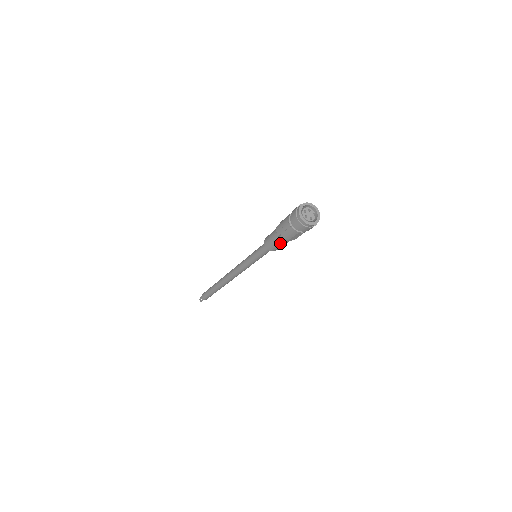
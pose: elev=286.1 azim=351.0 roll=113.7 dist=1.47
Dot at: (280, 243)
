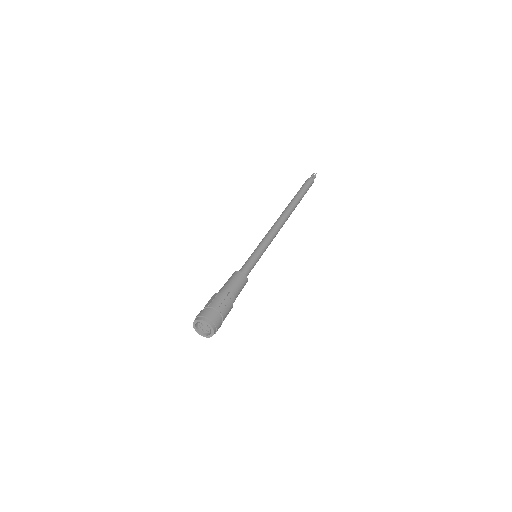
Dot at: occluded
